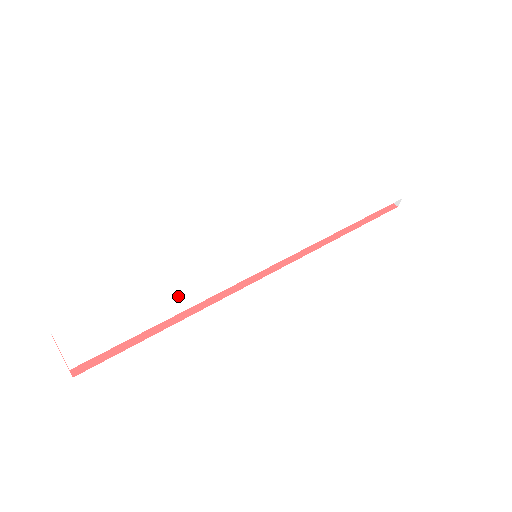
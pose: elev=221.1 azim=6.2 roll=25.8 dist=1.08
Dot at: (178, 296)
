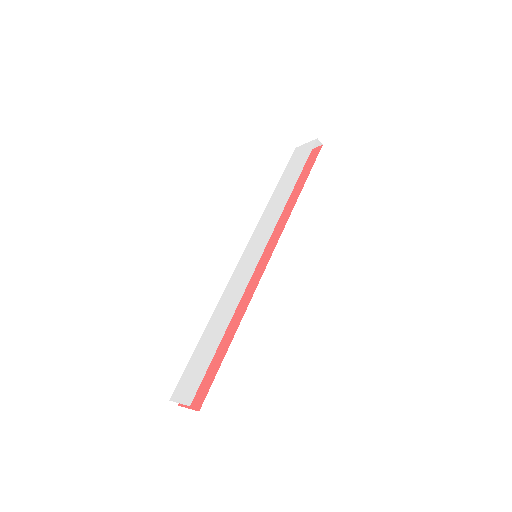
Dot at: (224, 317)
